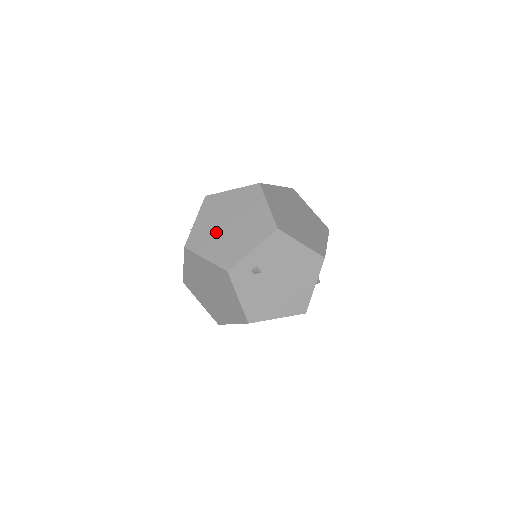
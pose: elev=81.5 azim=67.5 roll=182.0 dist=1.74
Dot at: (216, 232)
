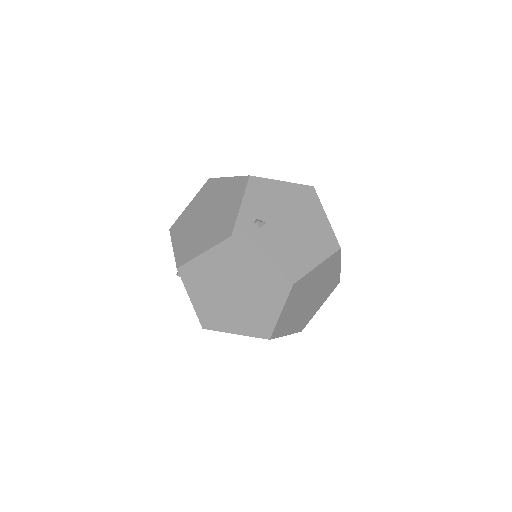
Dot at: (198, 232)
